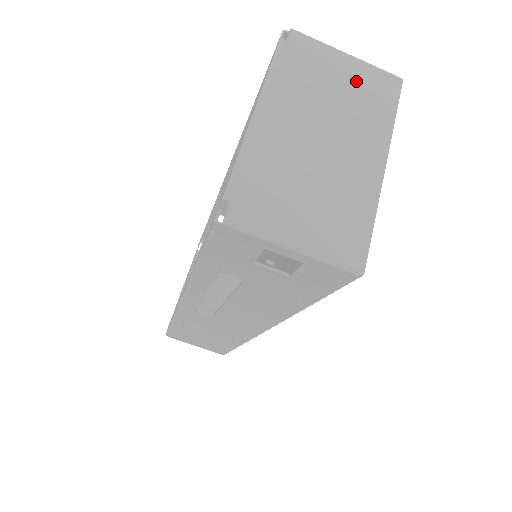
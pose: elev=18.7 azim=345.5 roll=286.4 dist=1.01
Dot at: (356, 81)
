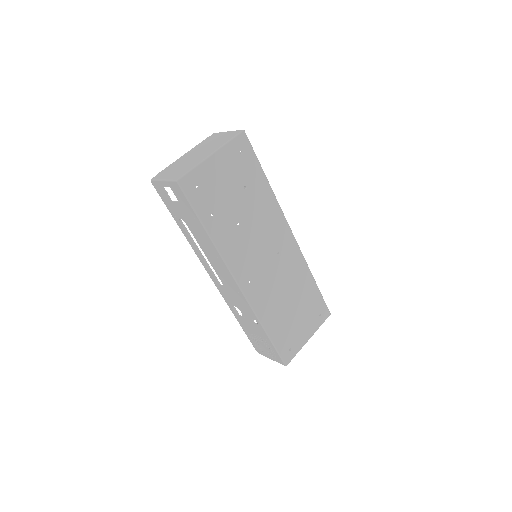
Dot at: (224, 137)
